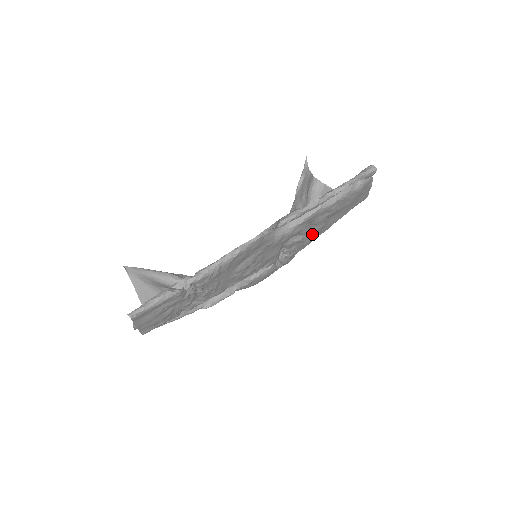
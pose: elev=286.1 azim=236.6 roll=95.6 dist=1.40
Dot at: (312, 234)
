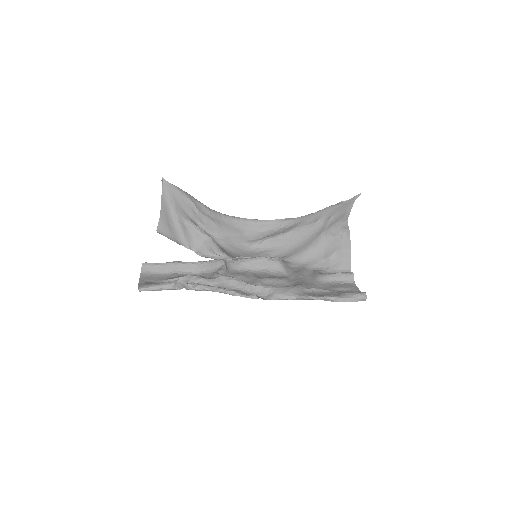
Dot at: (302, 273)
